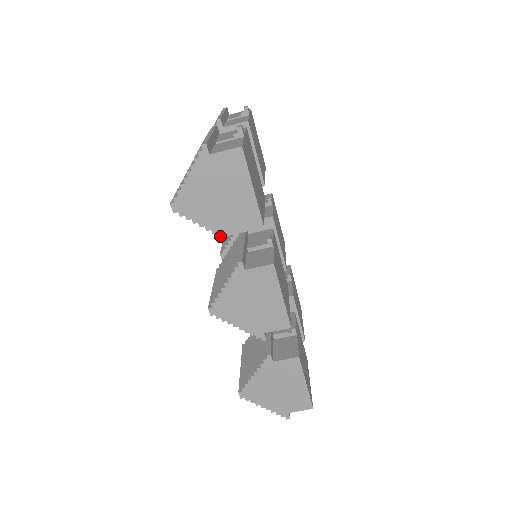
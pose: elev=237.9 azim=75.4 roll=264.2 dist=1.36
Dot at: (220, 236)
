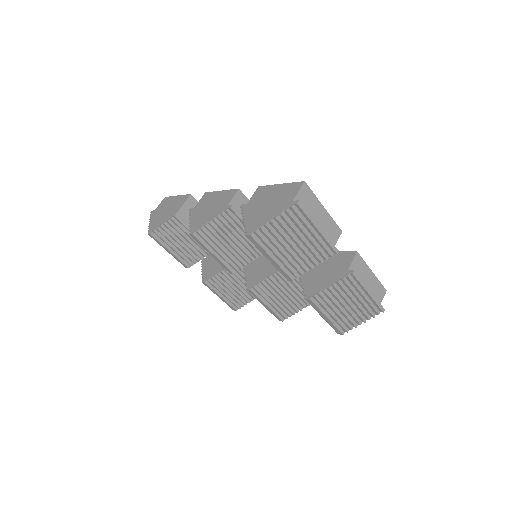
Dot at: (175, 216)
